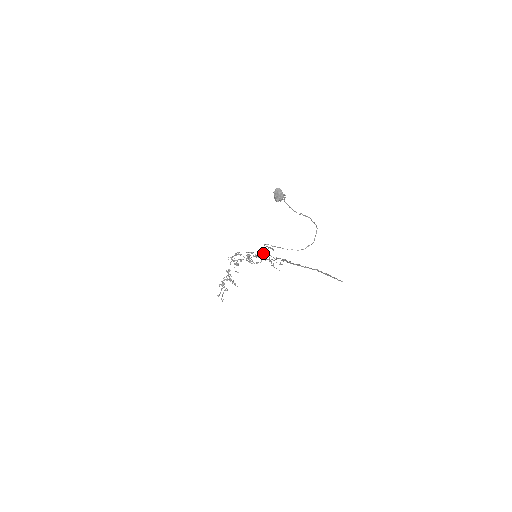
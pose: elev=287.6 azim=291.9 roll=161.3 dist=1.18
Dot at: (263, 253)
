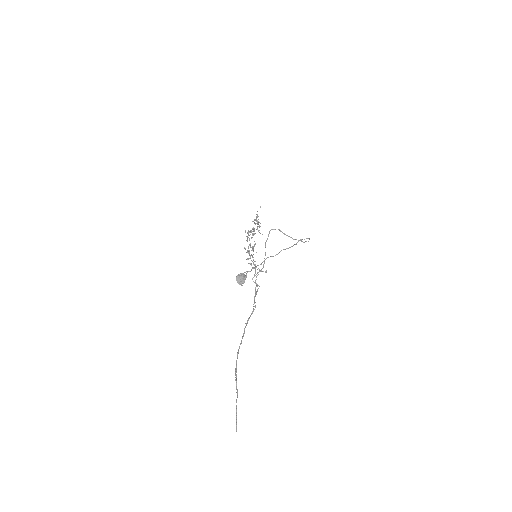
Dot at: (255, 269)
